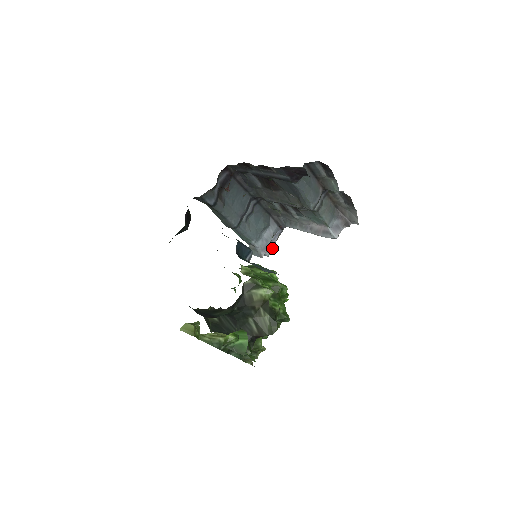
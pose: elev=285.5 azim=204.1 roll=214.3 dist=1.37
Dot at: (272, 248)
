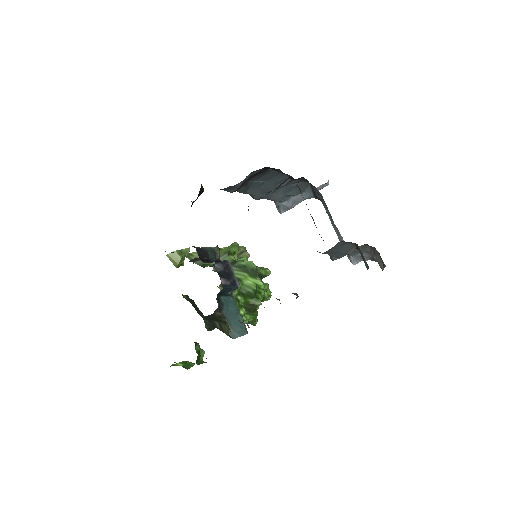
Dot at: occluded
